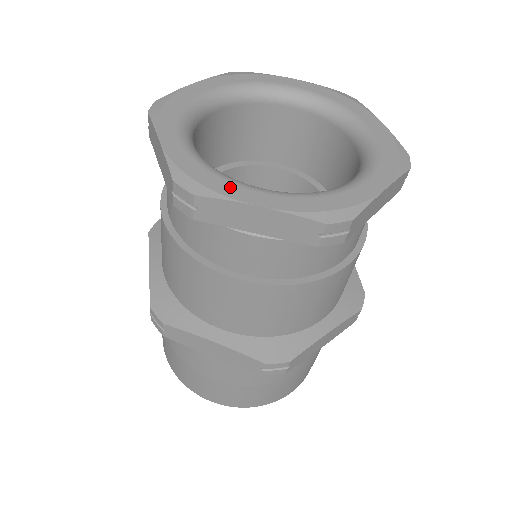
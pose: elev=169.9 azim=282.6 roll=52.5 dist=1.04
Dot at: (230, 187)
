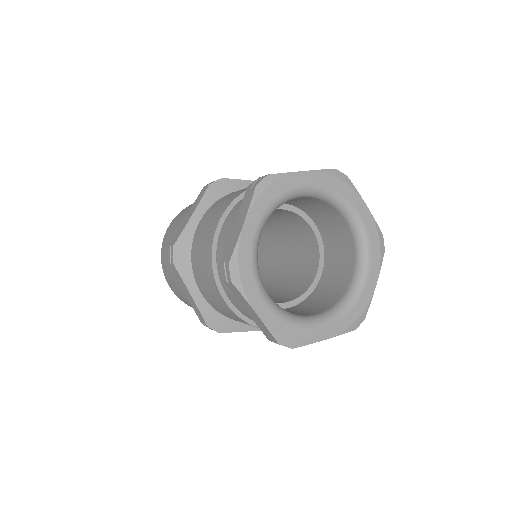
Dot at: (309, 333)
